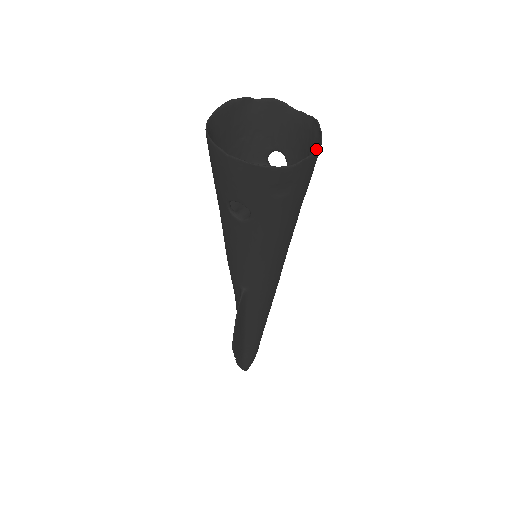
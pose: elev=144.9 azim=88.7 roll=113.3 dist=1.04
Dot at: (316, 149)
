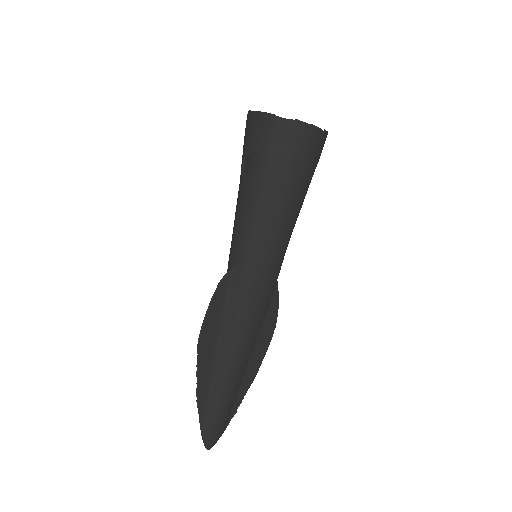
Dot at: (312, 125)
